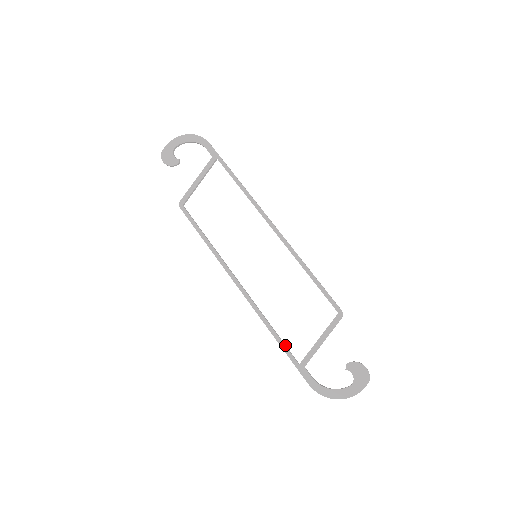
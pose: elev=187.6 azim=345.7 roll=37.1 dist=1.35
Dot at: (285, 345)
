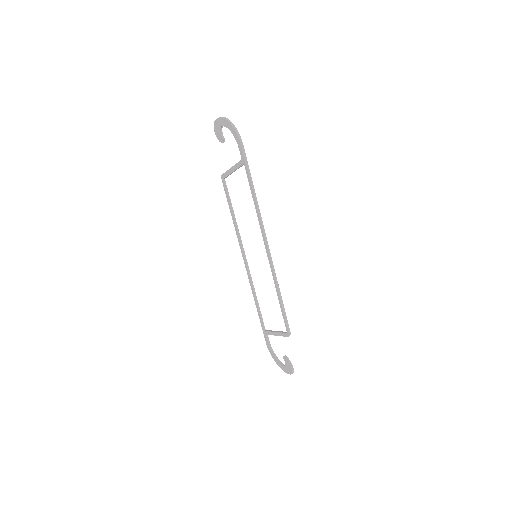
Dot at: (261, 315)
